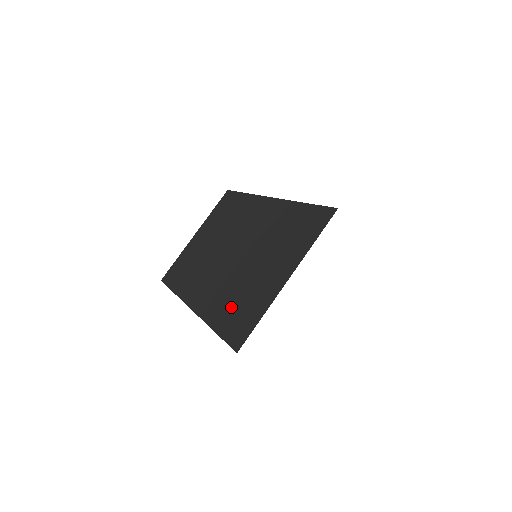
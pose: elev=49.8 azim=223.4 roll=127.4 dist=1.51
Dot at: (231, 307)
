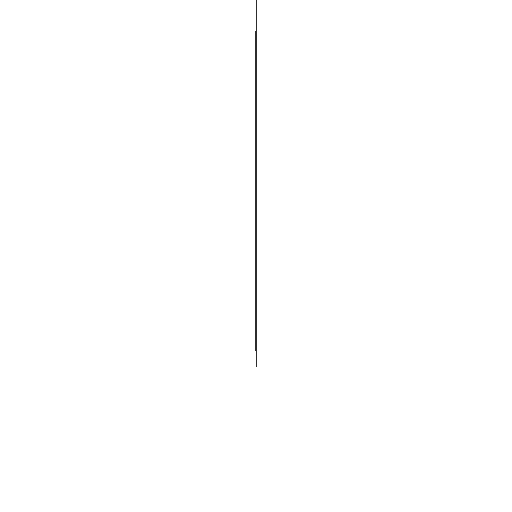
Dot at: (255, 286)
